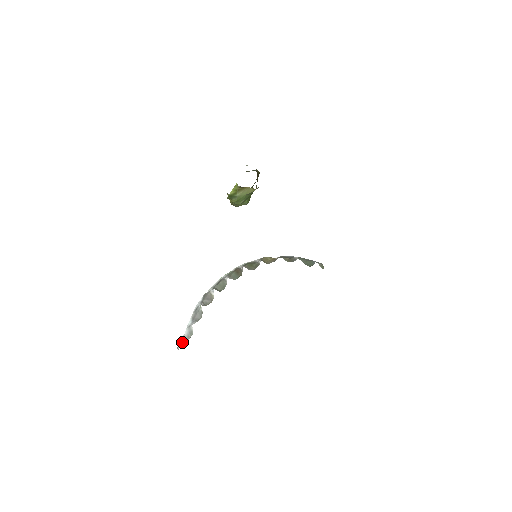
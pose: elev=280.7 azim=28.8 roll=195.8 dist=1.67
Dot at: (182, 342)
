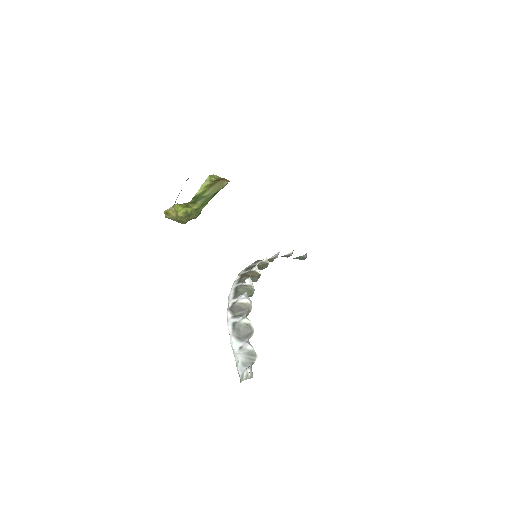
Dot at: (249, 368)
